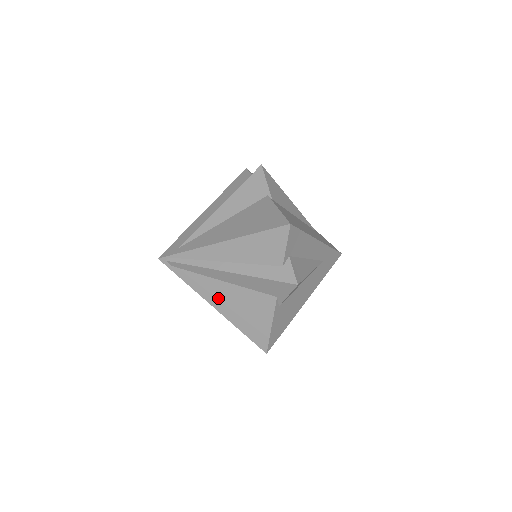
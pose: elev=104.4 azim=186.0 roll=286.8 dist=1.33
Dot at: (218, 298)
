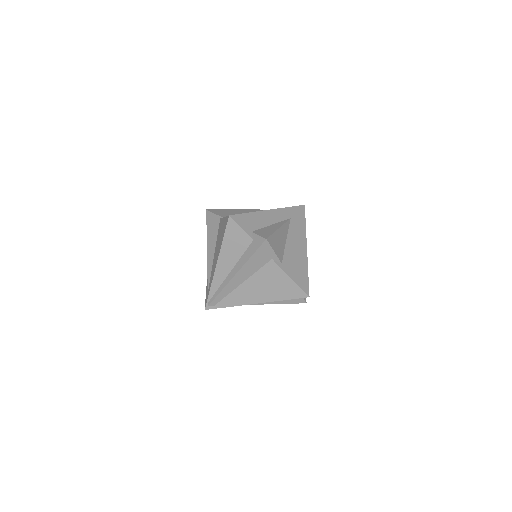
Dot at: (251, 296)
